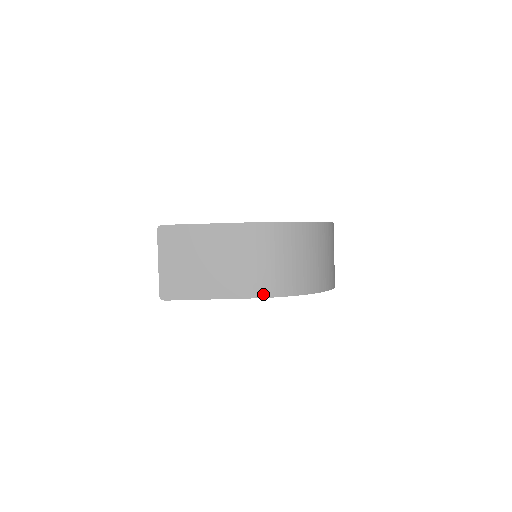
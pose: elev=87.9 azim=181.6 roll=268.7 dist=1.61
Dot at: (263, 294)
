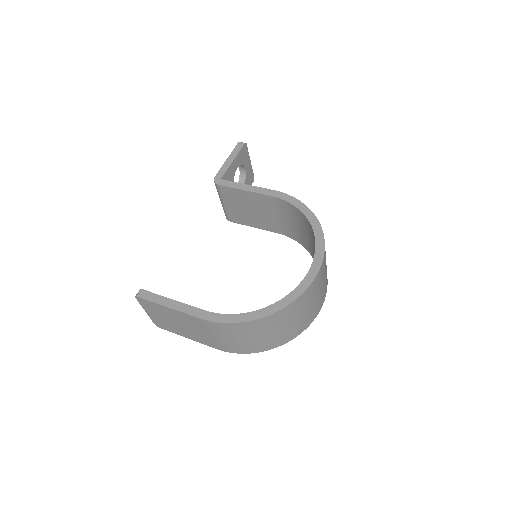
Dot at: (226, 351)
